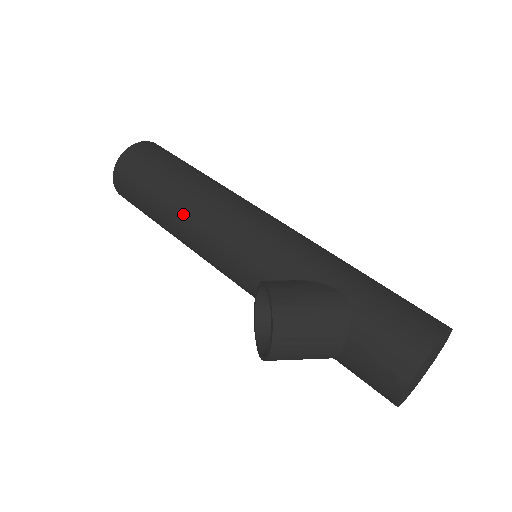
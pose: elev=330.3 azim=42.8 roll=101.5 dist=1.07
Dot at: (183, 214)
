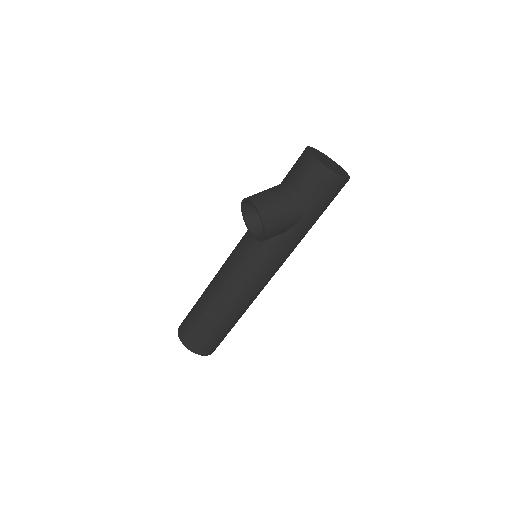
Dot at: (213, 283)
